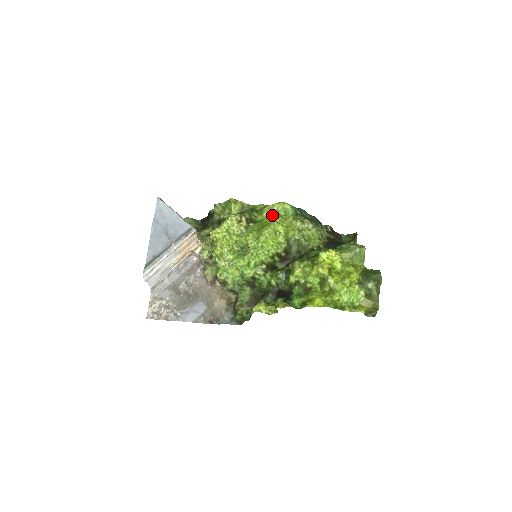
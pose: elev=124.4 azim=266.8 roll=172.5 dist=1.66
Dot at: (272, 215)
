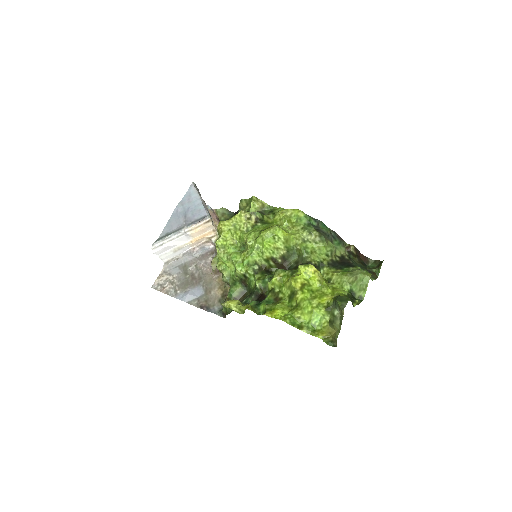
Dot at: (282, 220)
